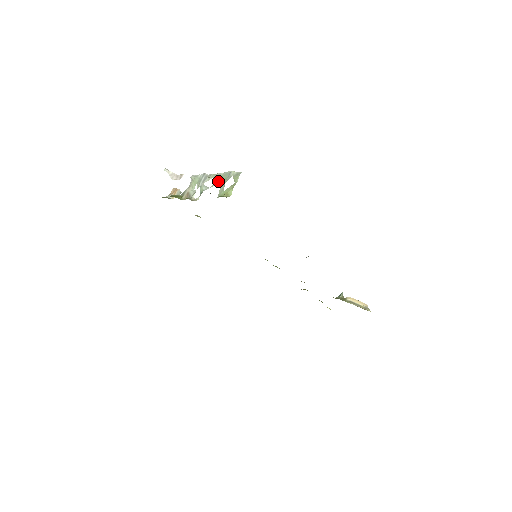
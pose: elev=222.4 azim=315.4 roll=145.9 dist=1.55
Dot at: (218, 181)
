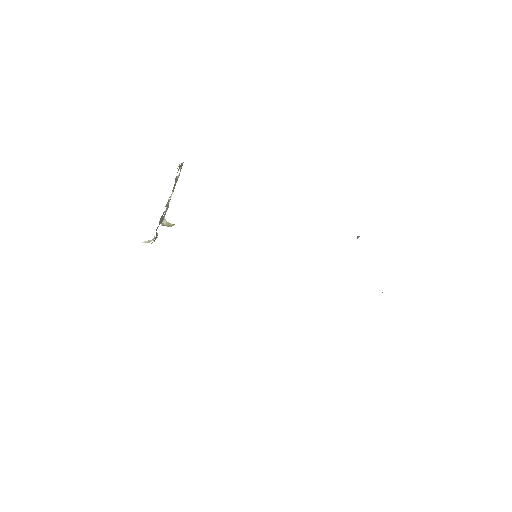
Dot at: occluded
